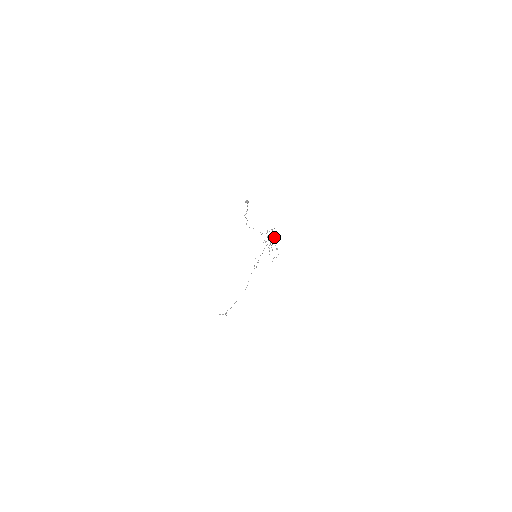
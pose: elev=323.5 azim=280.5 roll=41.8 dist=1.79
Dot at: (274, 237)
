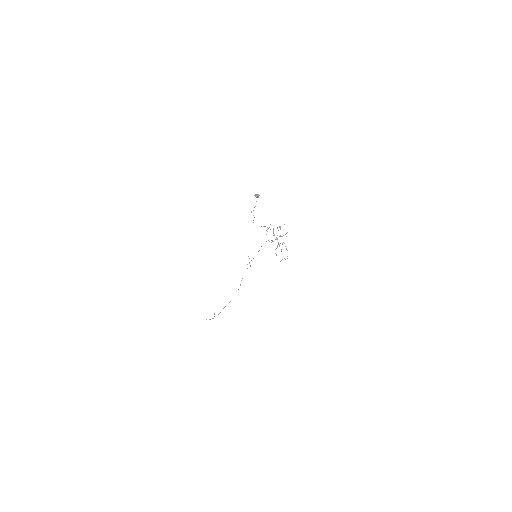
Dot at: (283, 235)
